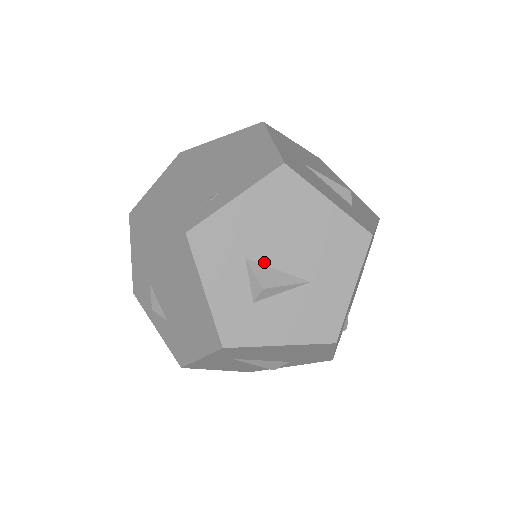
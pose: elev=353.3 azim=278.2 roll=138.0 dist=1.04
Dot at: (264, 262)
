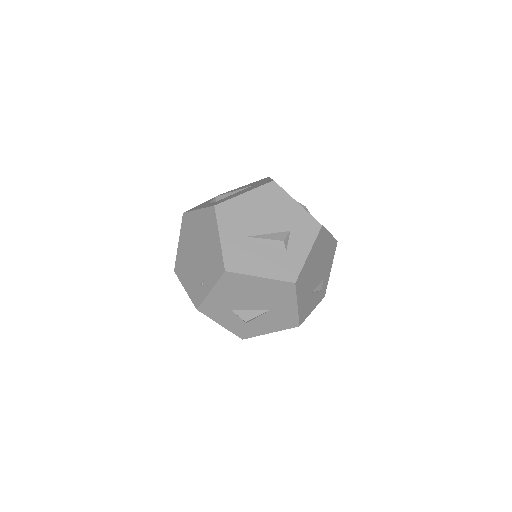
Dot at: (241, 309)
